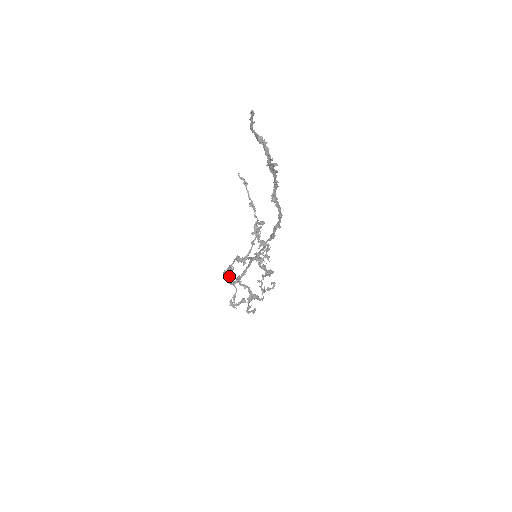
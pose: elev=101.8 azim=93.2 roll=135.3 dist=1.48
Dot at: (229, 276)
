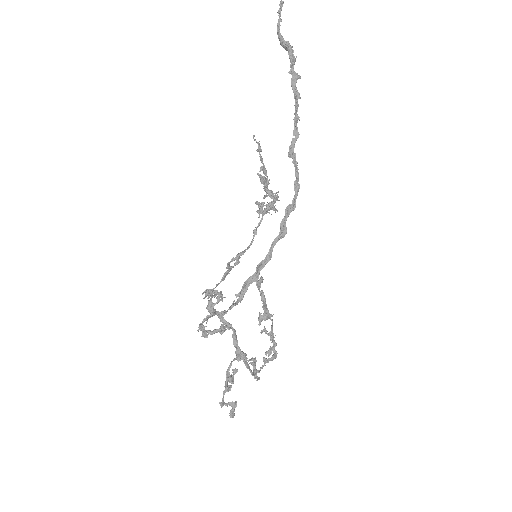
Dot at: (209, 293)
